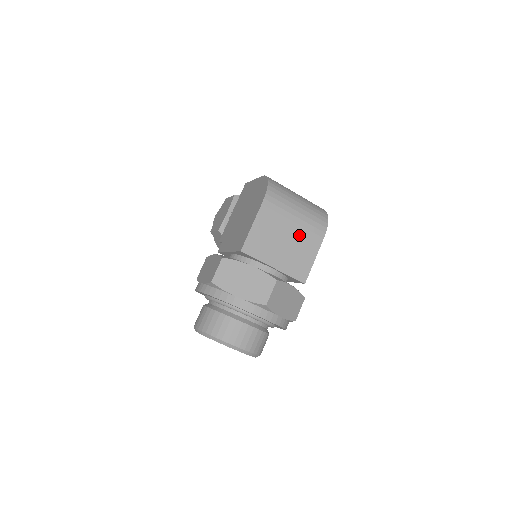
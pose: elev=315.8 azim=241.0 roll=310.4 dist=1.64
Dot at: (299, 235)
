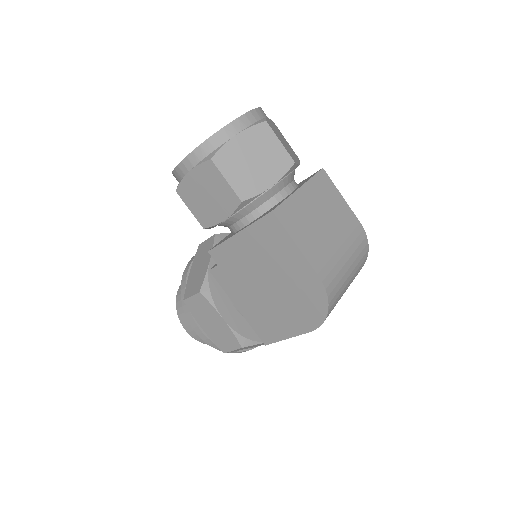
Dot at: occluded
